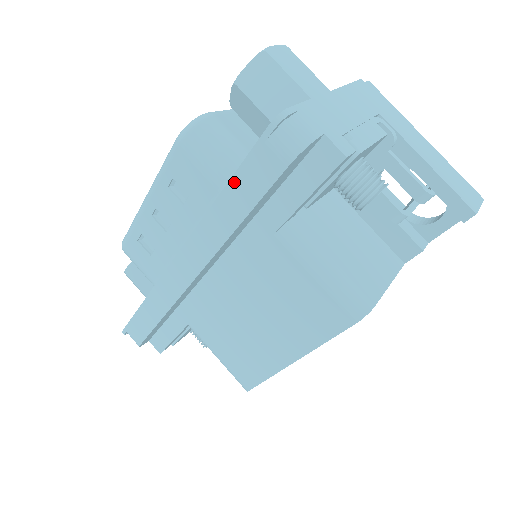
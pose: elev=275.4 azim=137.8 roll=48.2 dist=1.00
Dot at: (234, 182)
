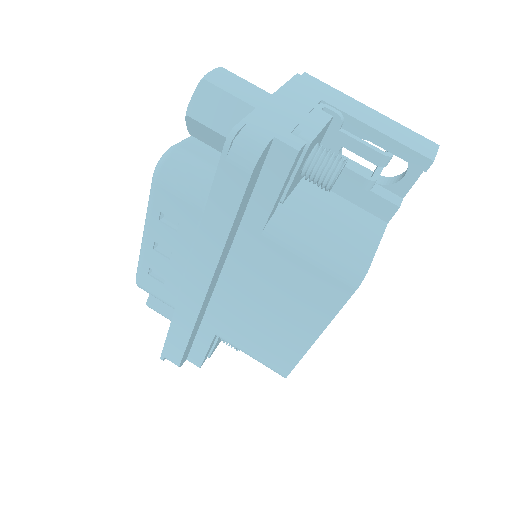
Dot at: (212, 201)
